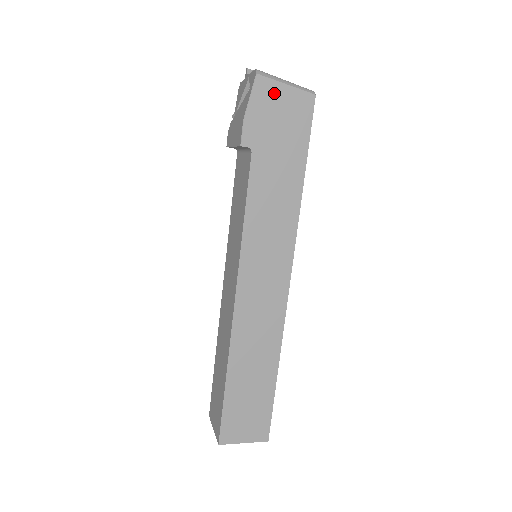
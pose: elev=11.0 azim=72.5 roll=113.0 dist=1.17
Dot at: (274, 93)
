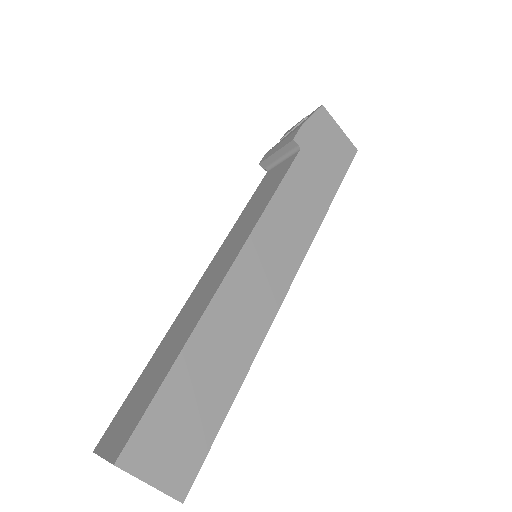
Dot at: (330, 126)
